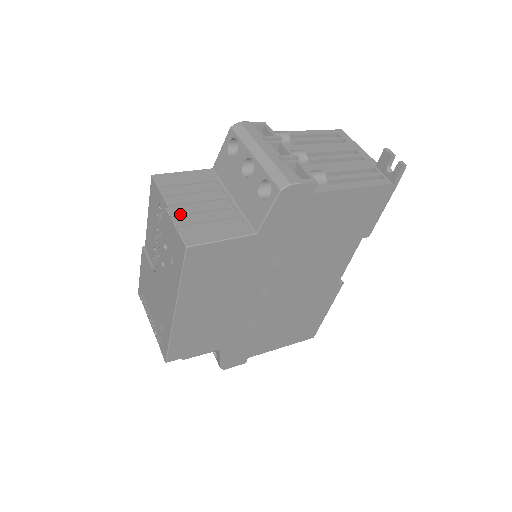
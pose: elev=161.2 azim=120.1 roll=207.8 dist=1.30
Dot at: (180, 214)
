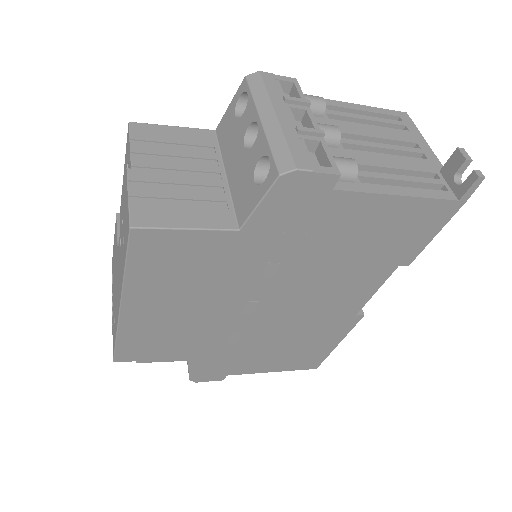
Dot at: (143, 180)
